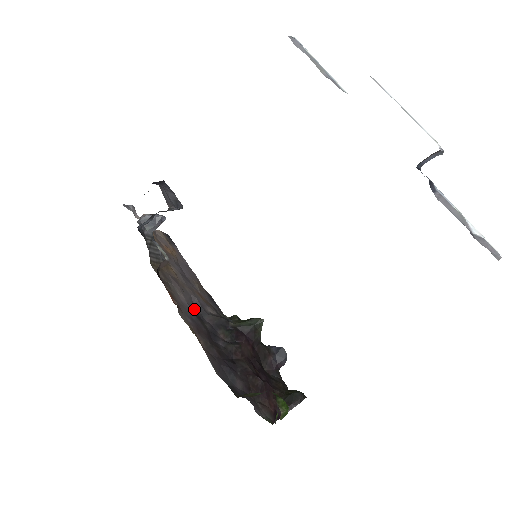
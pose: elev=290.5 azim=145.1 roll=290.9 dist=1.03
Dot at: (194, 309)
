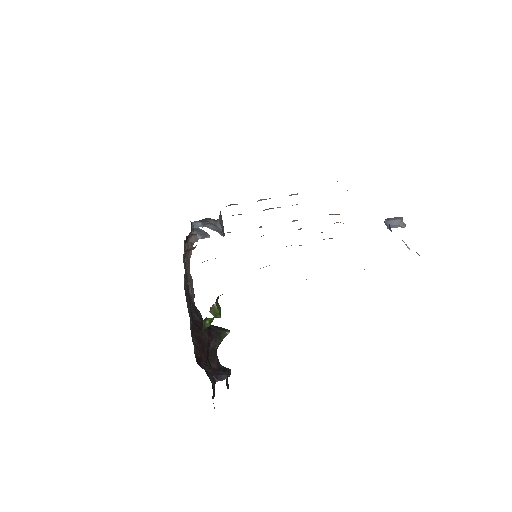
Dot at: occluded
